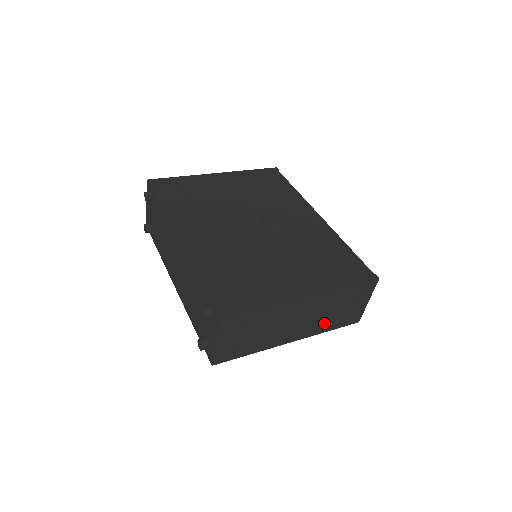
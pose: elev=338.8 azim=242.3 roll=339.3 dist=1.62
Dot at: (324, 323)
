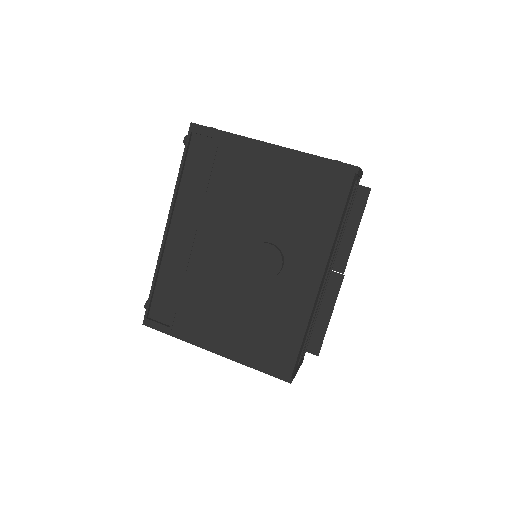
Dot at: occluded
